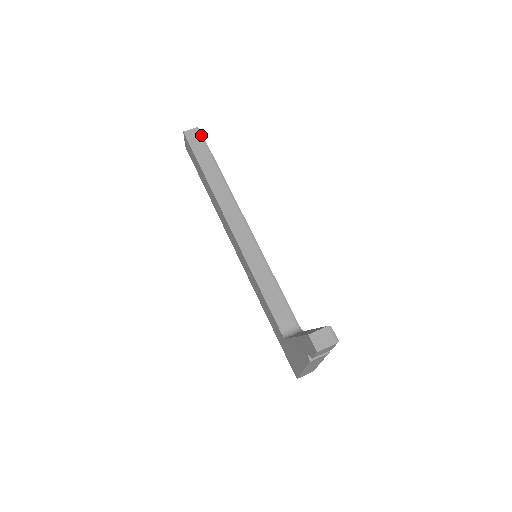
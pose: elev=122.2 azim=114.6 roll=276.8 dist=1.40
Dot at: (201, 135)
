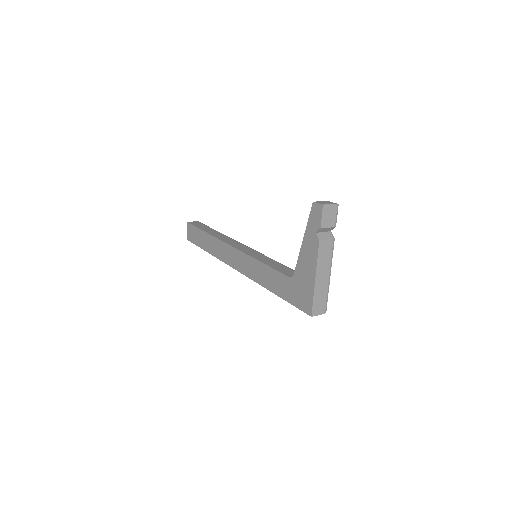
Dot at: (201, 223)
